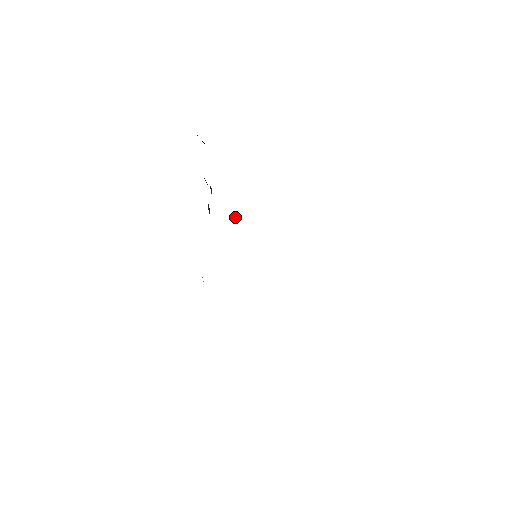
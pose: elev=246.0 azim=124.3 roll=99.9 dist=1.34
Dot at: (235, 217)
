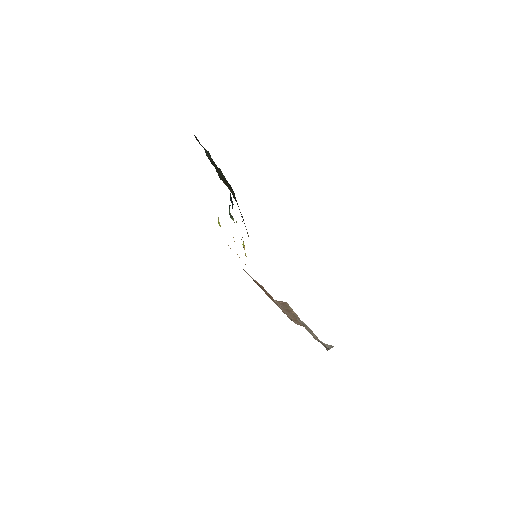
Dot at: (244, 245)
